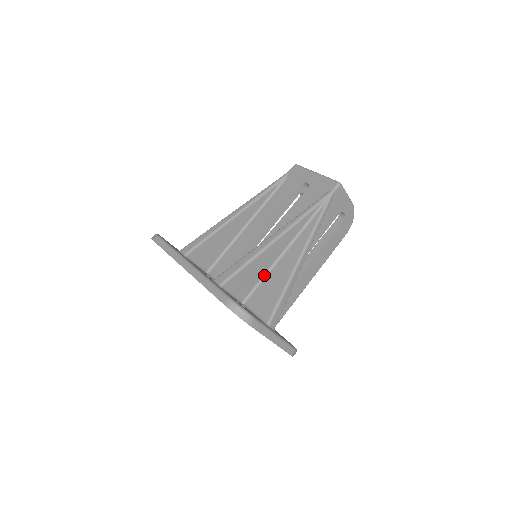
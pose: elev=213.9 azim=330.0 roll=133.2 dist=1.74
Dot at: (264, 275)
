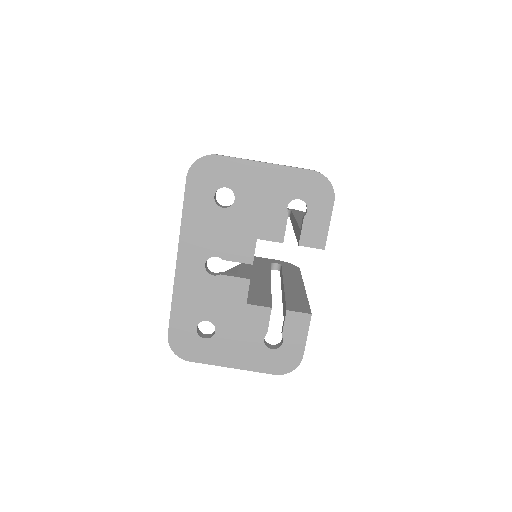
Dot at: occluded
